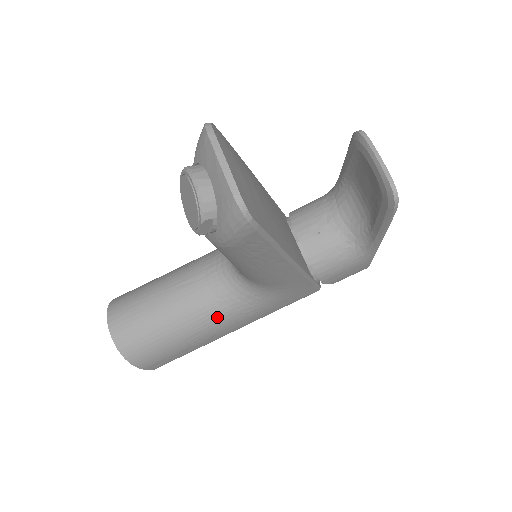
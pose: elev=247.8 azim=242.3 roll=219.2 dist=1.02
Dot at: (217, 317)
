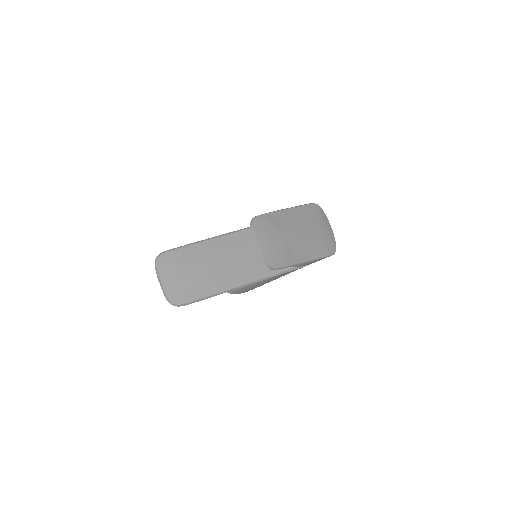
Dot at: occluded
